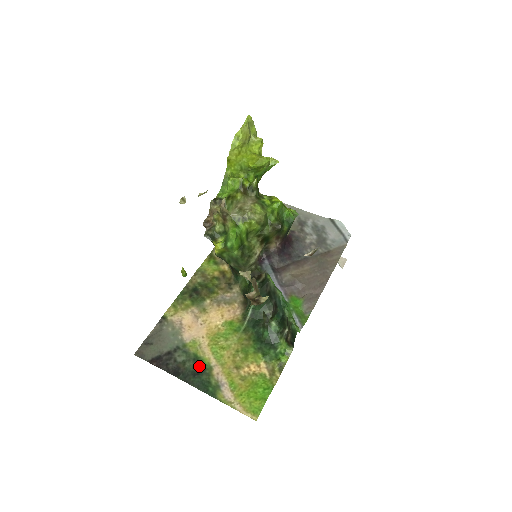
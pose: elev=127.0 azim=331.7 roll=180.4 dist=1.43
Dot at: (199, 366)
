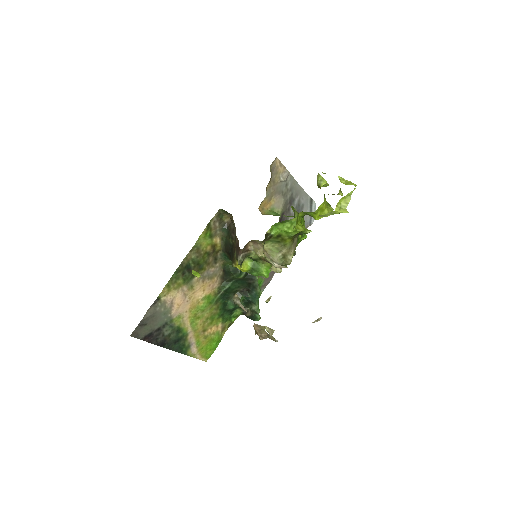
Dot at: (180, 335)
